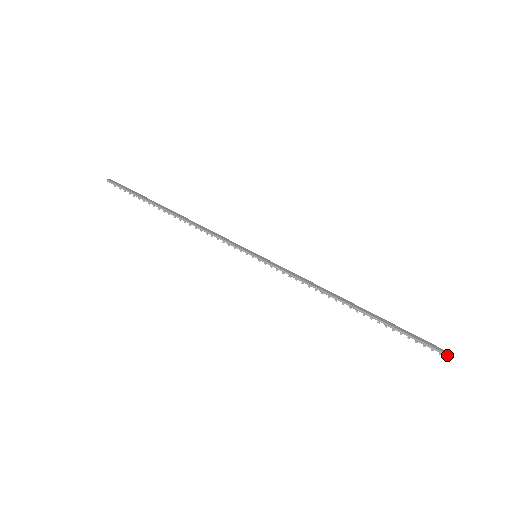
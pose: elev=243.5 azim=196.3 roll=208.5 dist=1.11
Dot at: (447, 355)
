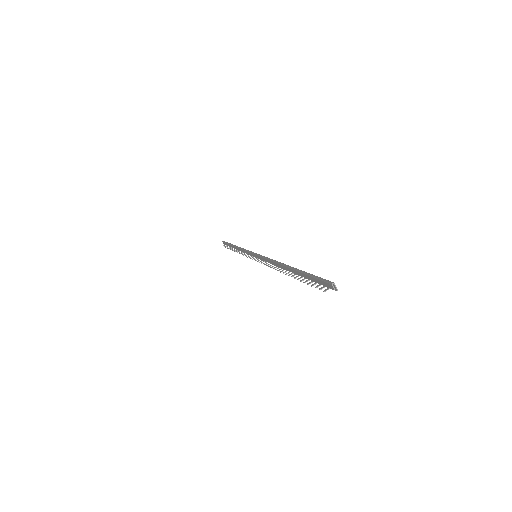
Dot at: (330, 281)
